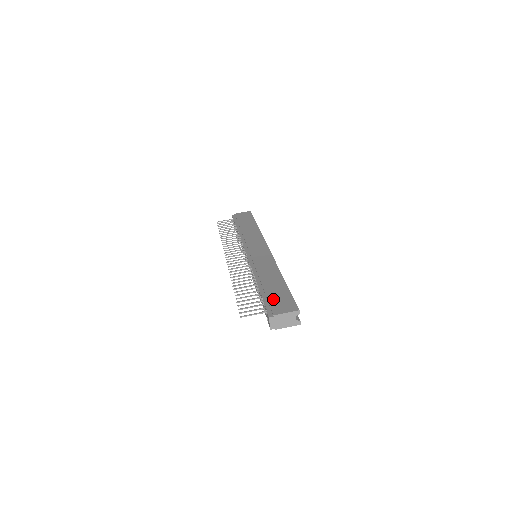
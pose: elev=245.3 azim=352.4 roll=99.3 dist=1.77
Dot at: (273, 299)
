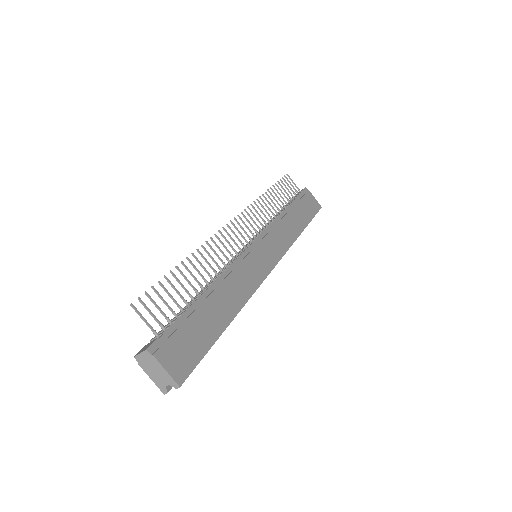
Dot at: (185, 333)
